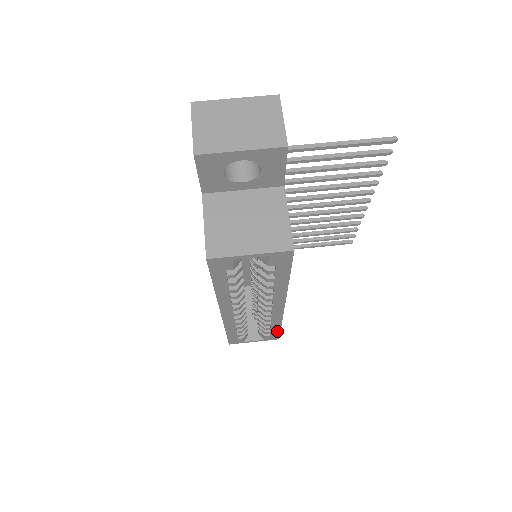
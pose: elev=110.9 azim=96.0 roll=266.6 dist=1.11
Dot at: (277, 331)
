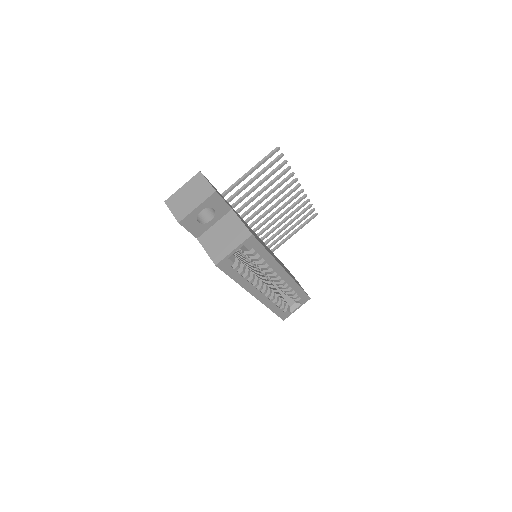
Dot at: (302, 292)
